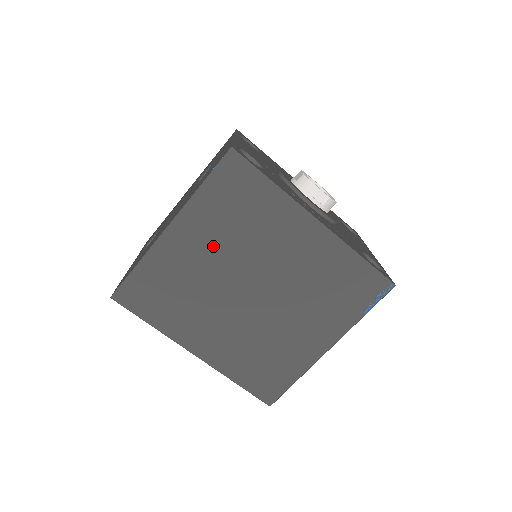
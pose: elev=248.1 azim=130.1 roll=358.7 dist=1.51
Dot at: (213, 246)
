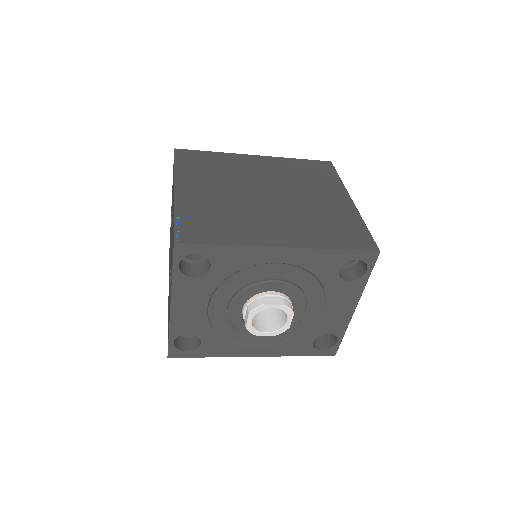
Dot at: occluded
